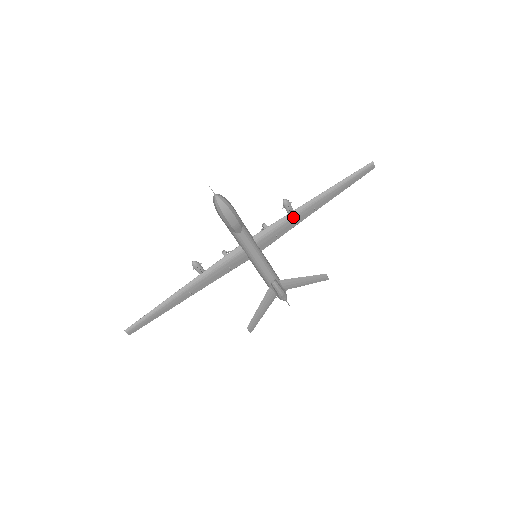
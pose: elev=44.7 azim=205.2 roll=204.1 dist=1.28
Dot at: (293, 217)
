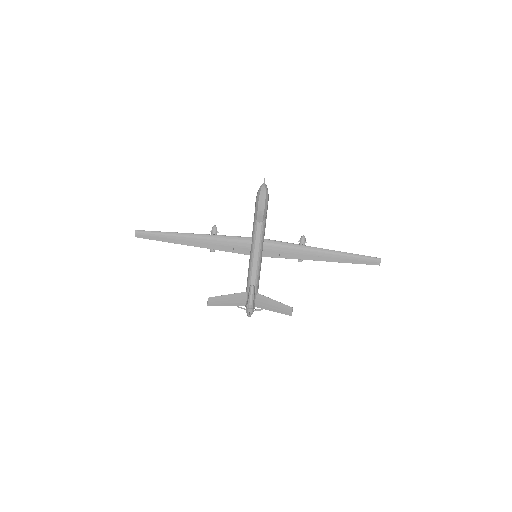
Dot at: (300, 249)
